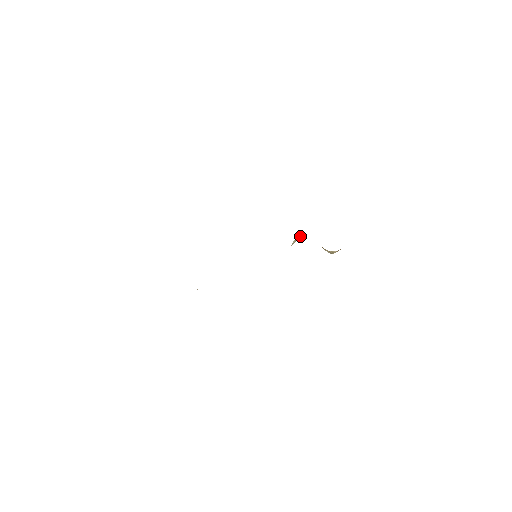
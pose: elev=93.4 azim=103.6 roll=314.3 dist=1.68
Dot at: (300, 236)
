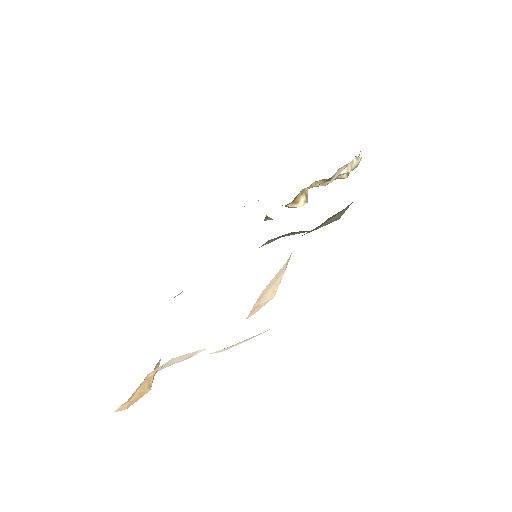
Dot at: occluded
